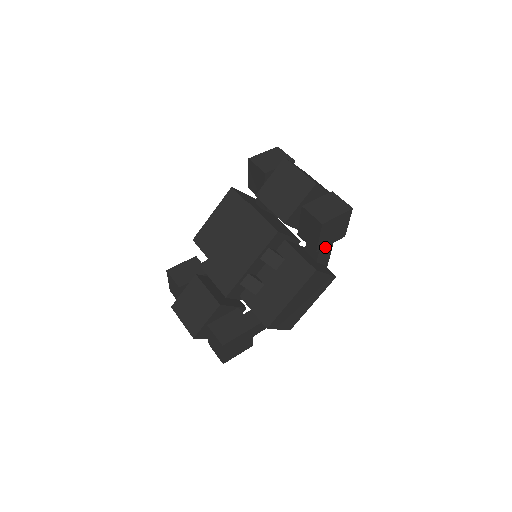
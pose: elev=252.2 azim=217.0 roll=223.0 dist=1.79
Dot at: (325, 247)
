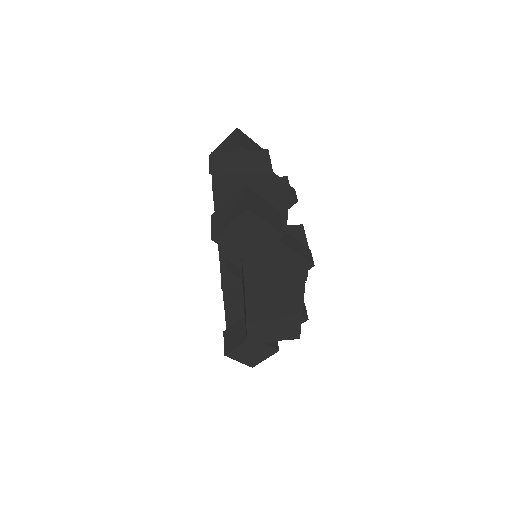
Dot at: (271, 250)
